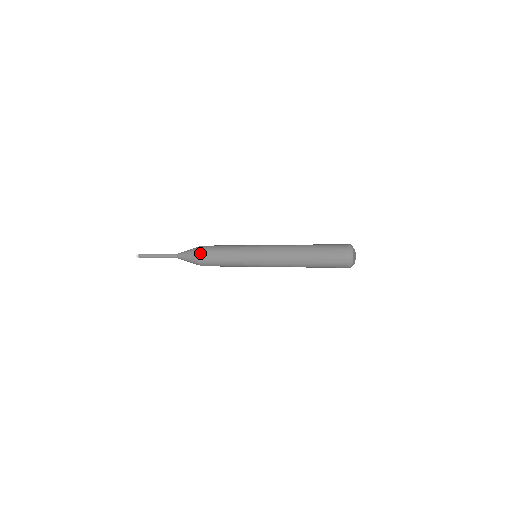
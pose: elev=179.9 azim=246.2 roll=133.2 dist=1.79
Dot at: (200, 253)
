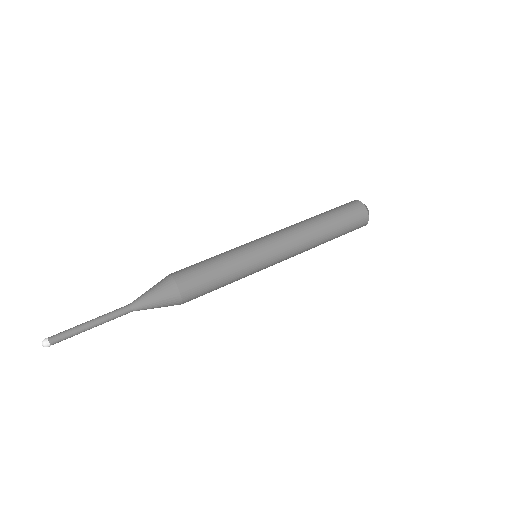
Dot at: (186, 295)
